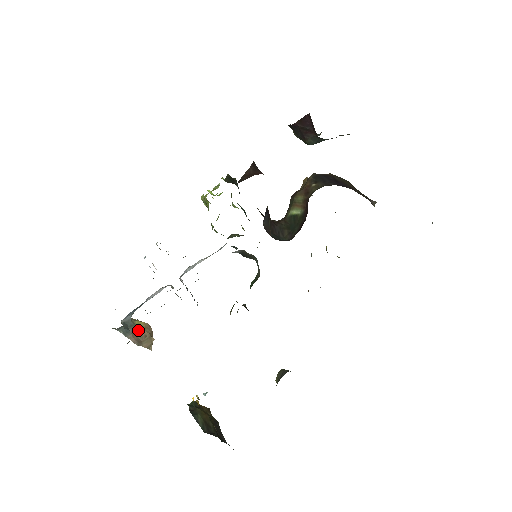
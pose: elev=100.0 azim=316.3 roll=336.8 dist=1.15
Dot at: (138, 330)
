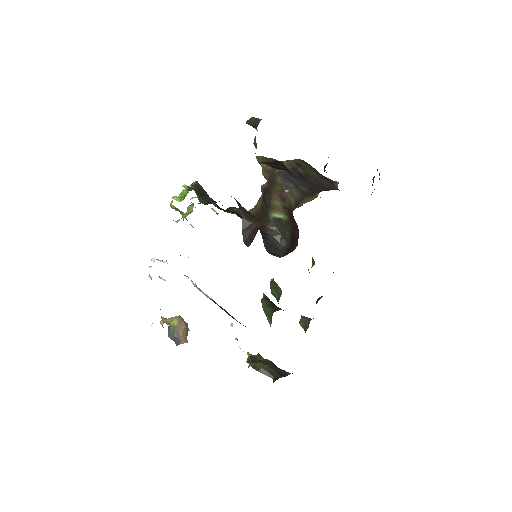
Dot at: (178, 330)
